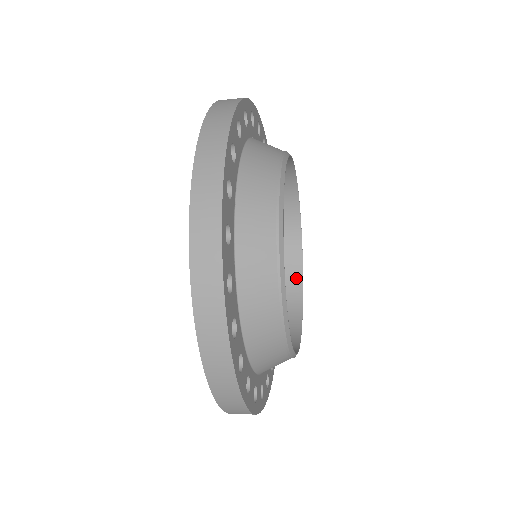
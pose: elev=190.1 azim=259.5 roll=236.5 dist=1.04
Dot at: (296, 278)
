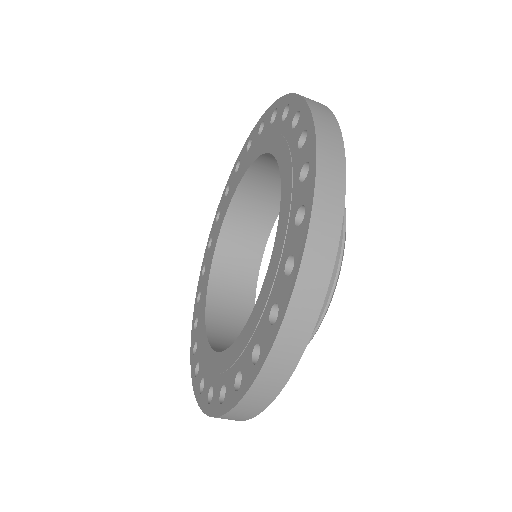
Dot at: occluded
